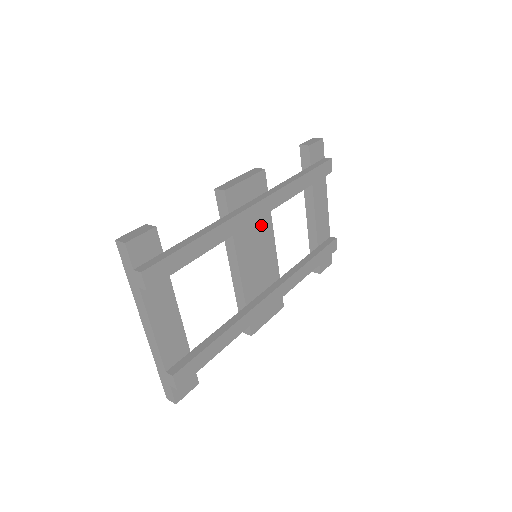
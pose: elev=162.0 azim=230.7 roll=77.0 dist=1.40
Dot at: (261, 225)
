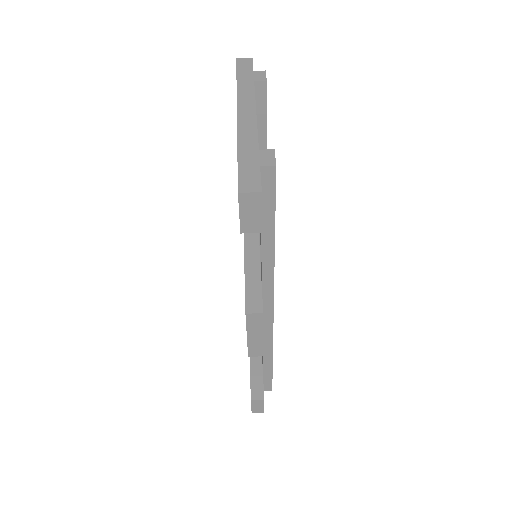
Dot at: occluded
